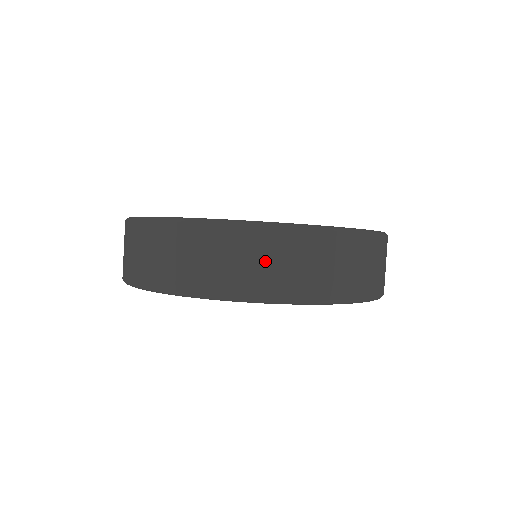
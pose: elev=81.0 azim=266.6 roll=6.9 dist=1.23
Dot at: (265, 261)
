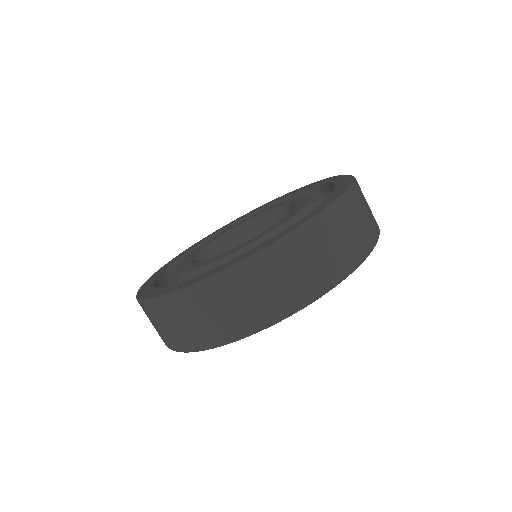
Dot at: (351, 230)
